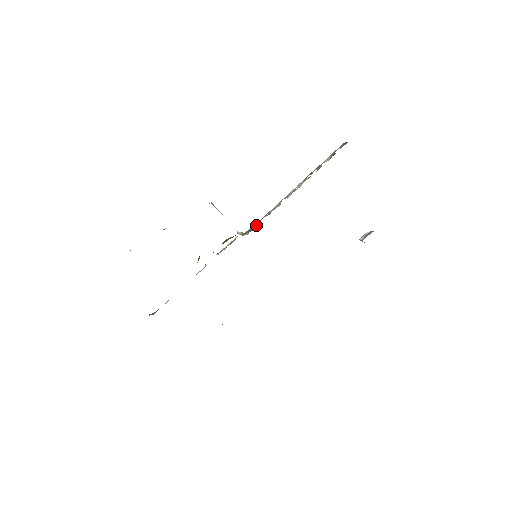
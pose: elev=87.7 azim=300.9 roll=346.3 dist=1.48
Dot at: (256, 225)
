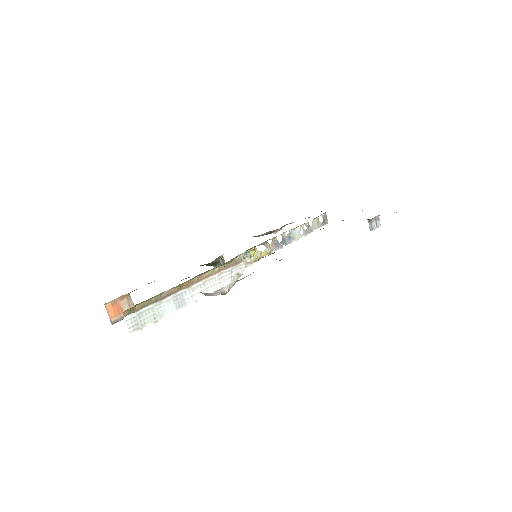
Dot at: (256, 252)
